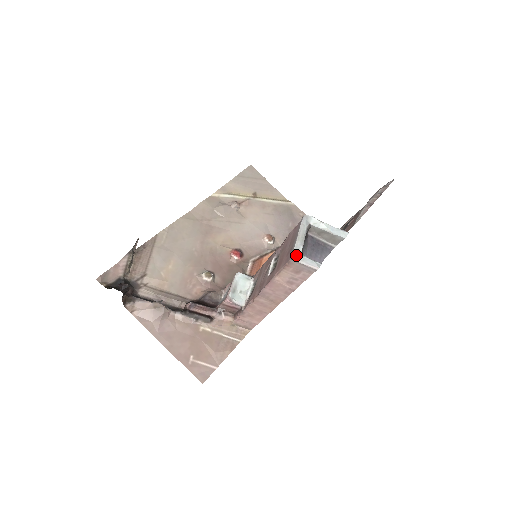
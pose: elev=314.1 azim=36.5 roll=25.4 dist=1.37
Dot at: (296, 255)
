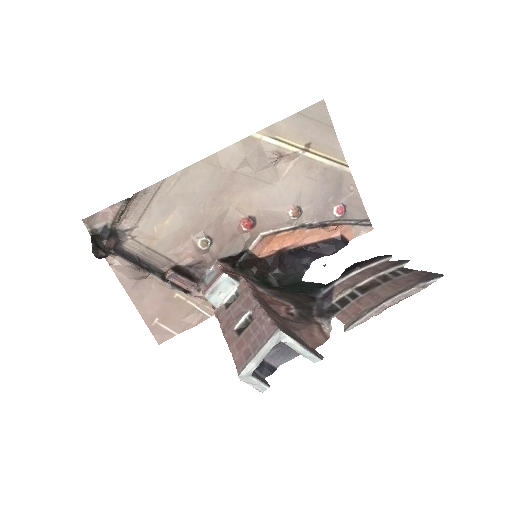
Dot at: (244, 375)
